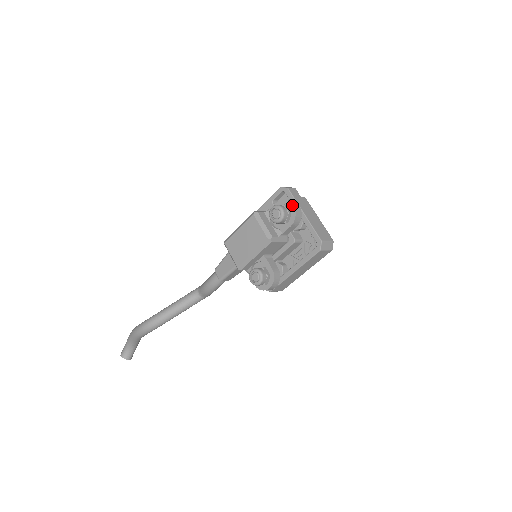
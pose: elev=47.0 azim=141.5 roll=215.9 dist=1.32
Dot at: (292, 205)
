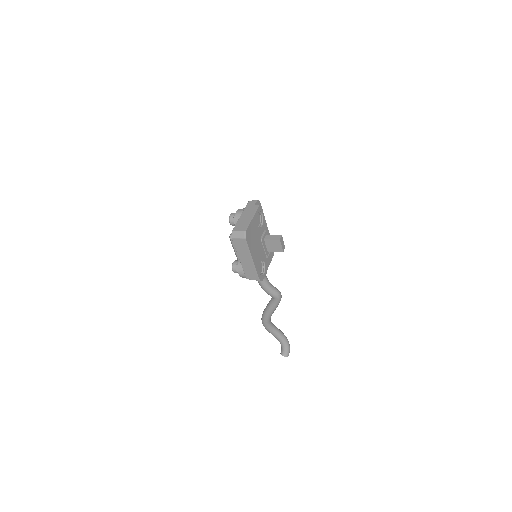
Dot at: (237, 211)
